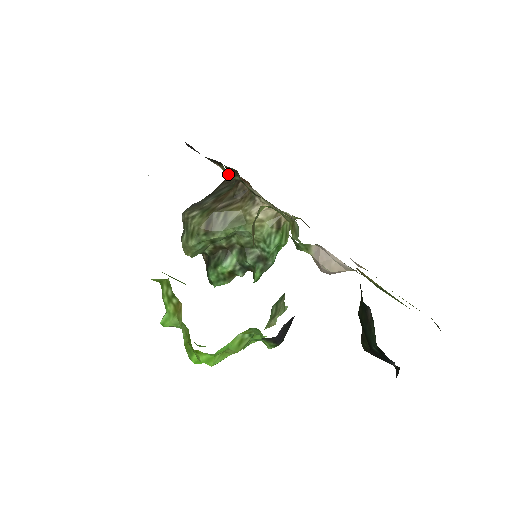
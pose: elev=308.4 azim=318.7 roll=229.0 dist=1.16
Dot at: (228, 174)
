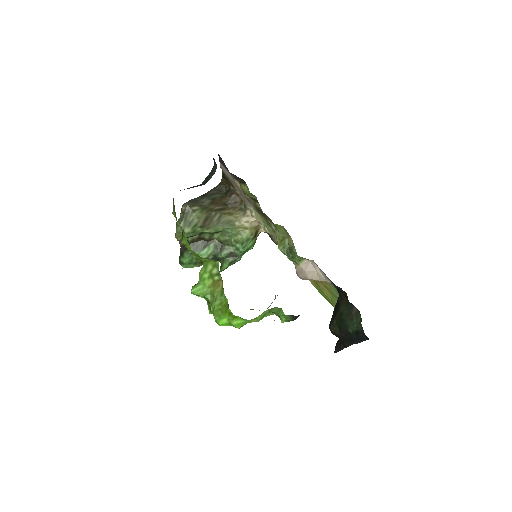
Dot at: (249, 192)
